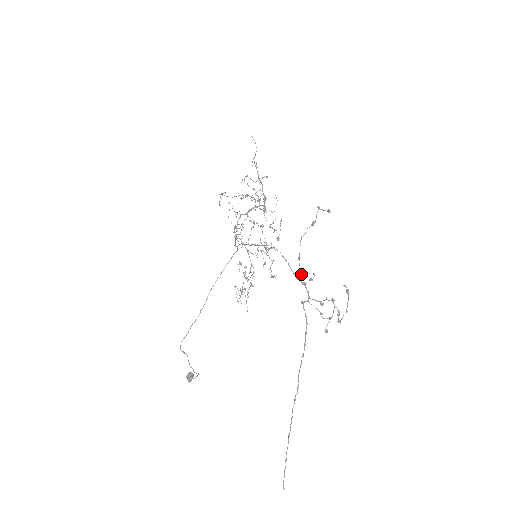
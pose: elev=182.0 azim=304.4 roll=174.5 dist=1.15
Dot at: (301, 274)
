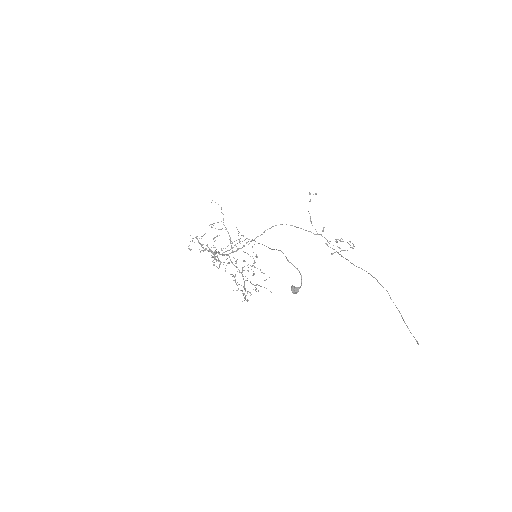
Dot at: occluded
